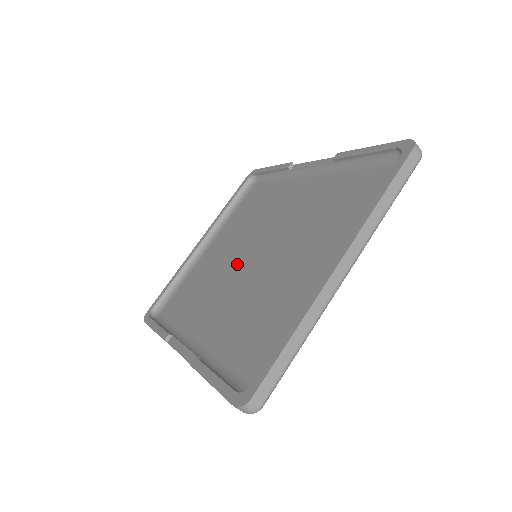
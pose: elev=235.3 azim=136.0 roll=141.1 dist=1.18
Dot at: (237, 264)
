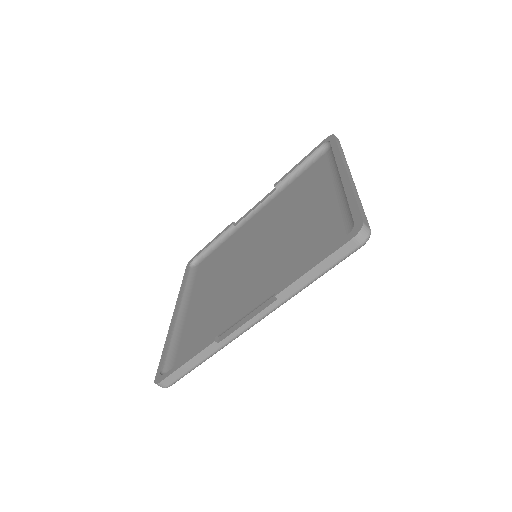
Dot at: (242, 271)
